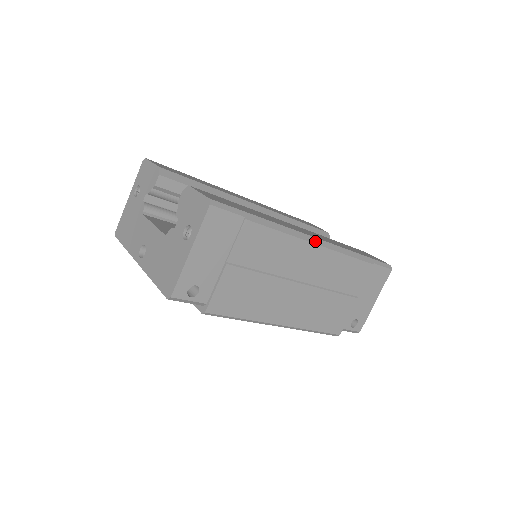
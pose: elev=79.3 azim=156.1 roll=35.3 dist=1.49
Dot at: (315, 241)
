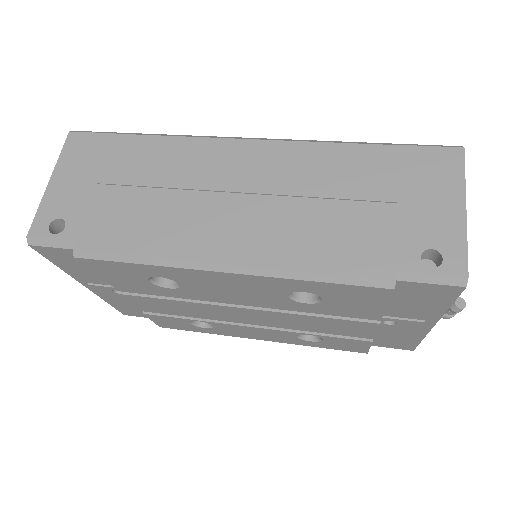
Dot at: (244, 139)
